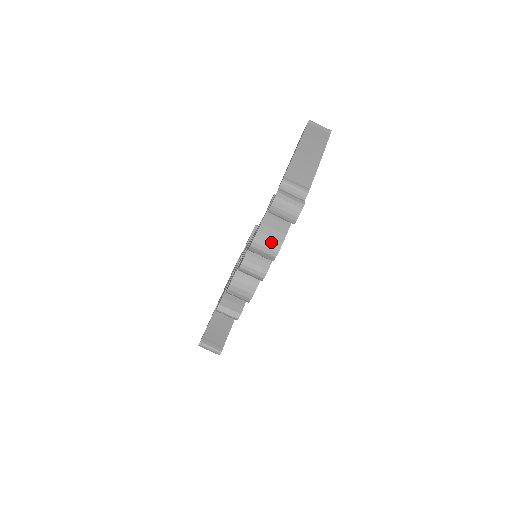
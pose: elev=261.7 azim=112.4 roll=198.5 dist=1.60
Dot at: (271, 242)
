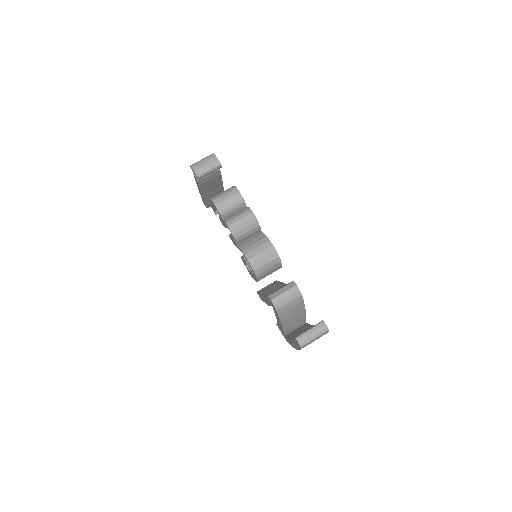
Dot at: (225, 191)
